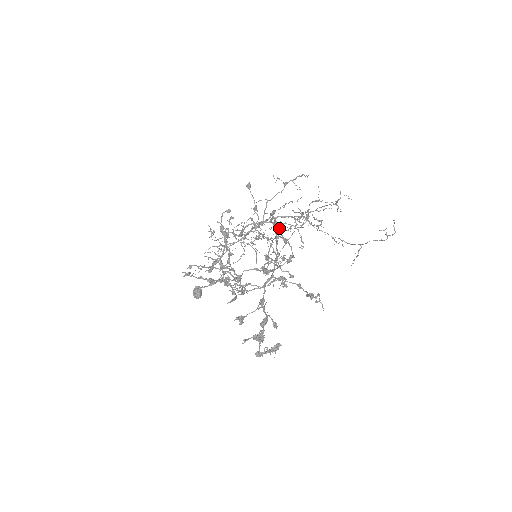
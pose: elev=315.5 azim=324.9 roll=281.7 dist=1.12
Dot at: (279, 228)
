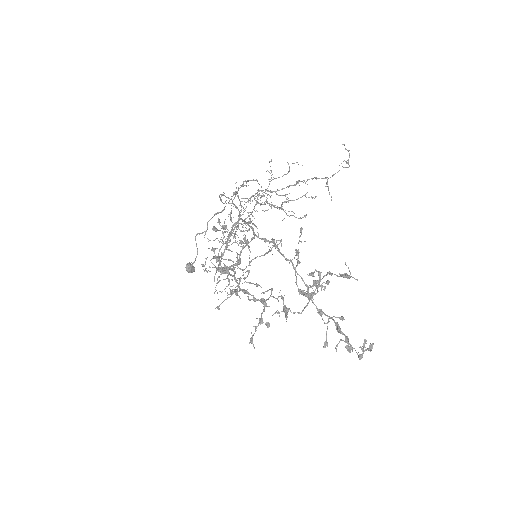
Dot at: (275, 244)
